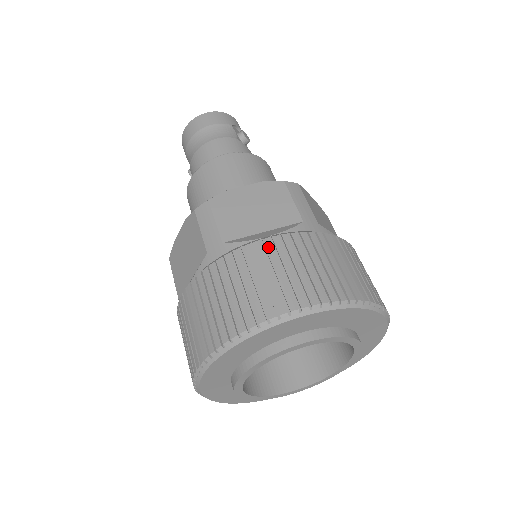
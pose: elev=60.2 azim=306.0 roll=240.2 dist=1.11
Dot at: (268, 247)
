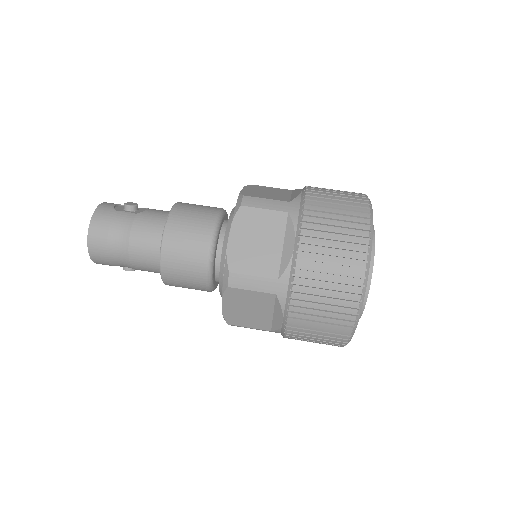
Dot at: (307, 250)
